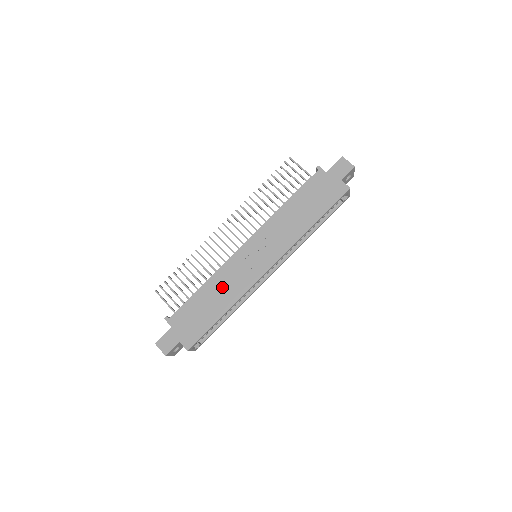
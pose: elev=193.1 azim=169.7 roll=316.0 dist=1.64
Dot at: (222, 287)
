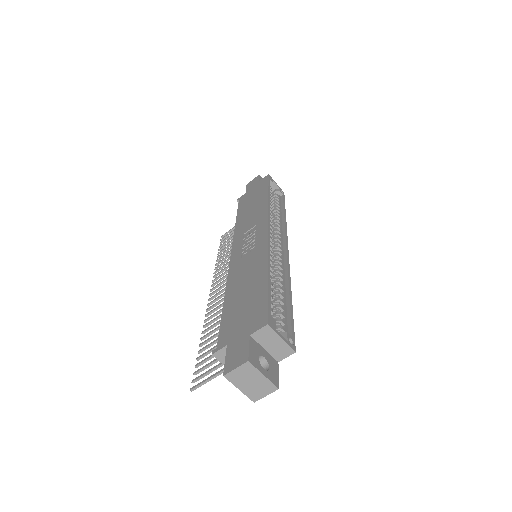
Dot at: (243, 275)
